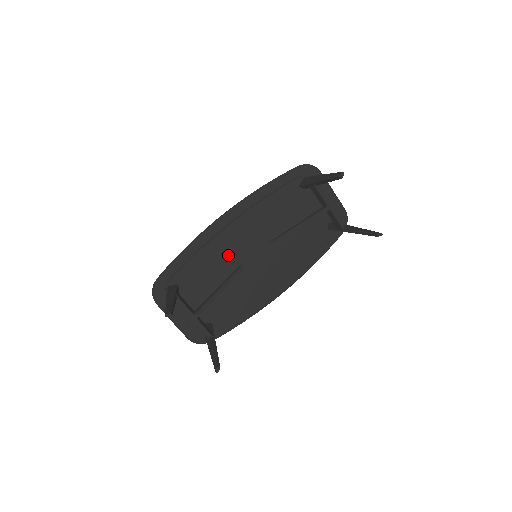
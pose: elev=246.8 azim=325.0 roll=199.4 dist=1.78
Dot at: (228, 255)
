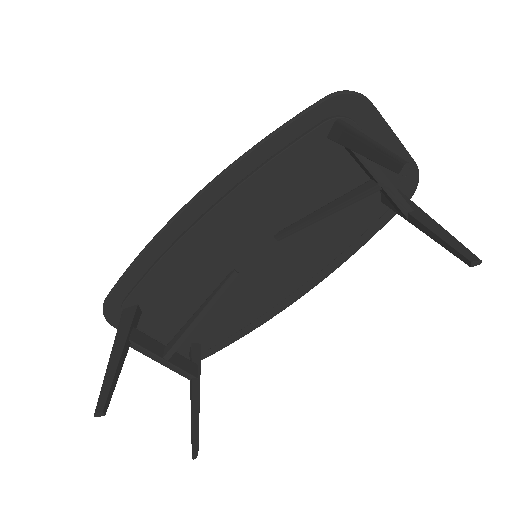
Dot at: (210, 259)
